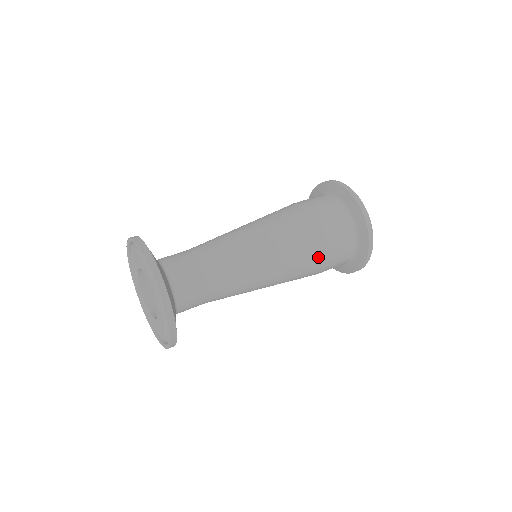
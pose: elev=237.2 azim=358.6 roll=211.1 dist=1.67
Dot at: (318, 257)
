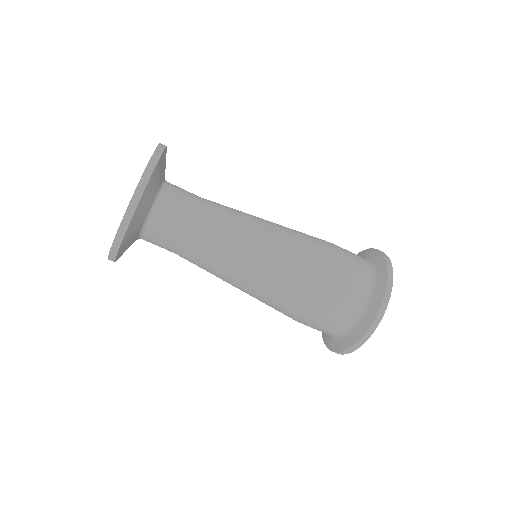
Dot at: (302, 308)
